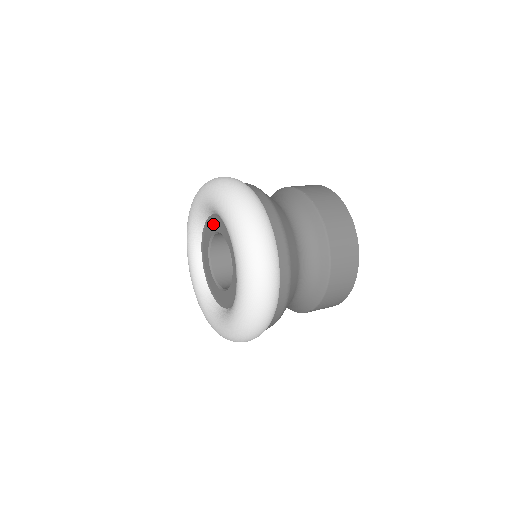
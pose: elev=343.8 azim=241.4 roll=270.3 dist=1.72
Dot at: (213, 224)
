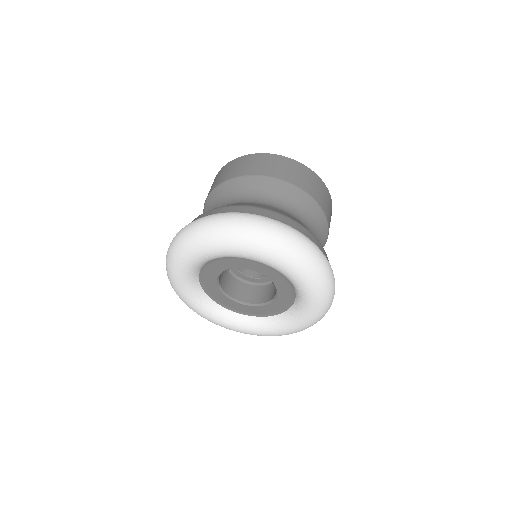
Dot at: (265, 269)
